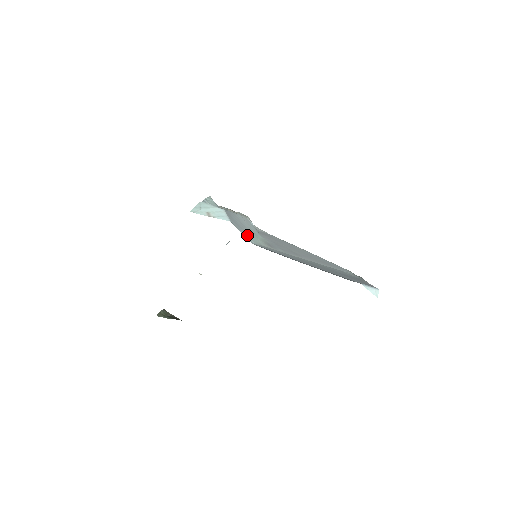
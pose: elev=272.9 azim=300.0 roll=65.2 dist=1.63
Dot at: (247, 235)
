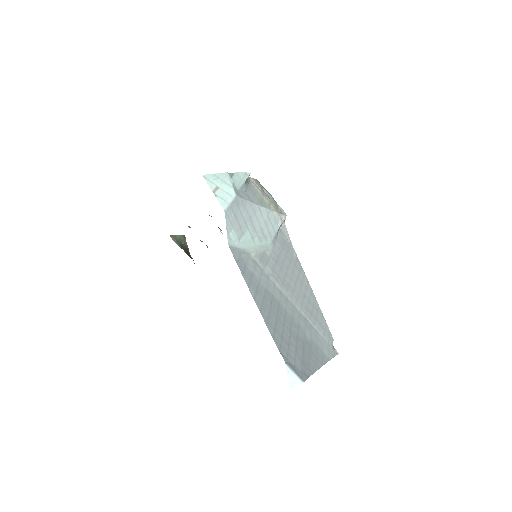
Dot at: (237, 234)
